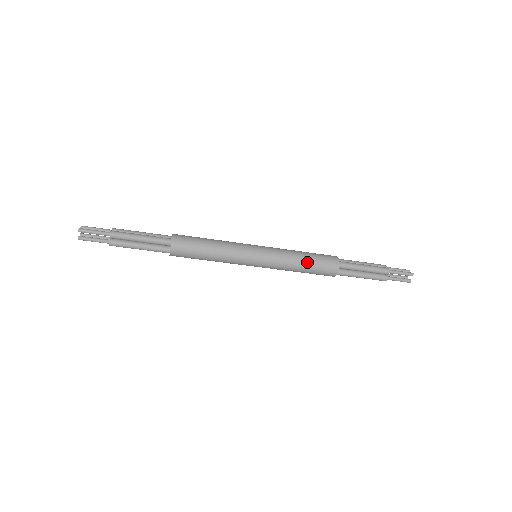
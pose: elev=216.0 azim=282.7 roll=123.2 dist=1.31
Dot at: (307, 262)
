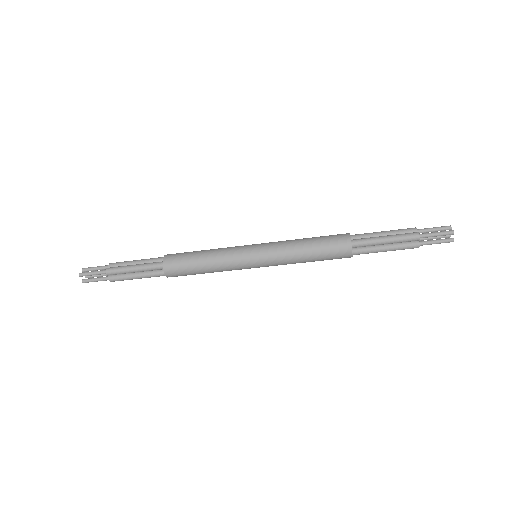
Dot at: (312, 252)
